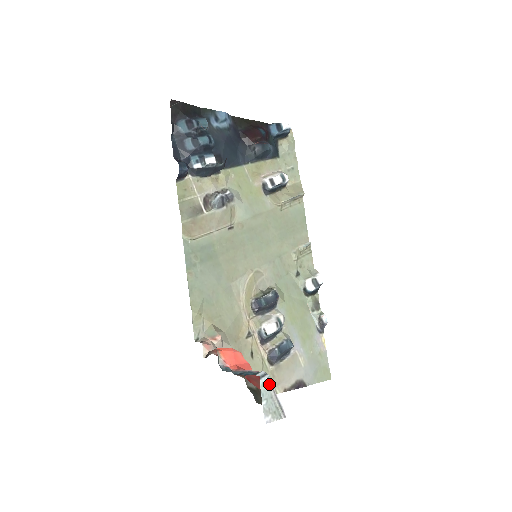
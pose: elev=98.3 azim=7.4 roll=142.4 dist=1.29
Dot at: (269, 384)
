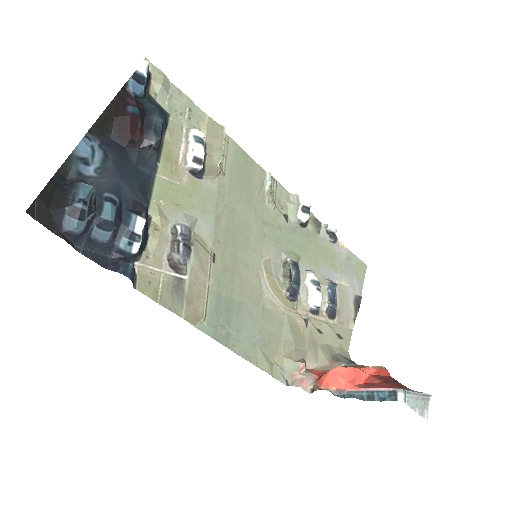
Dot at: (410, 395)
